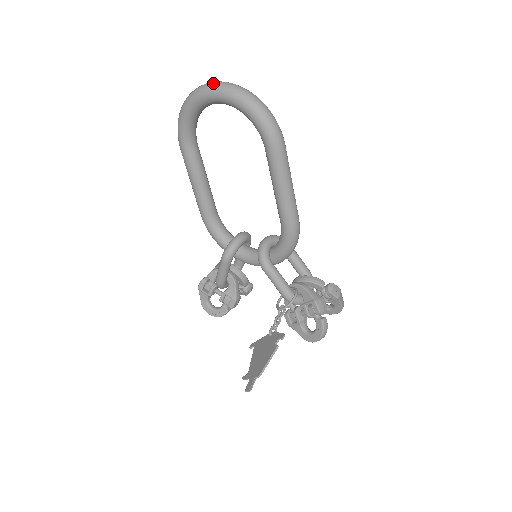
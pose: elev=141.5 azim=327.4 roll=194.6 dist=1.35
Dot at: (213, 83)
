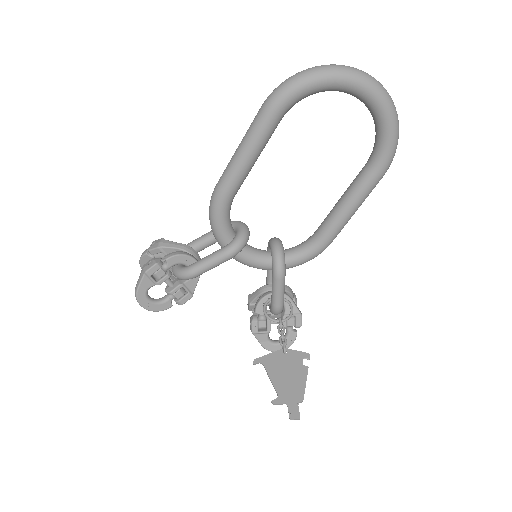
Dot at: (375, 79)
